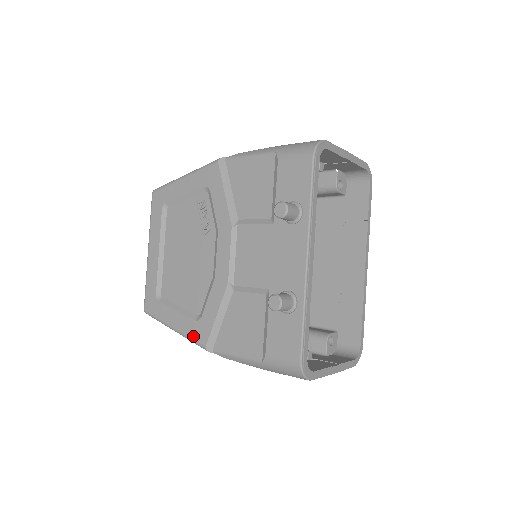
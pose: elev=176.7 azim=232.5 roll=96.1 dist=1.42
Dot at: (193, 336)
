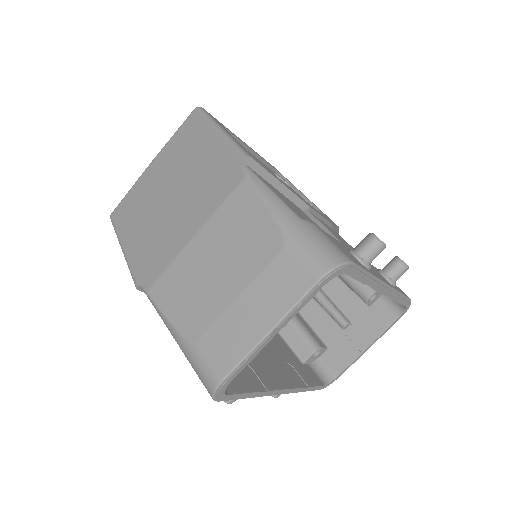
Dot at: occluded
